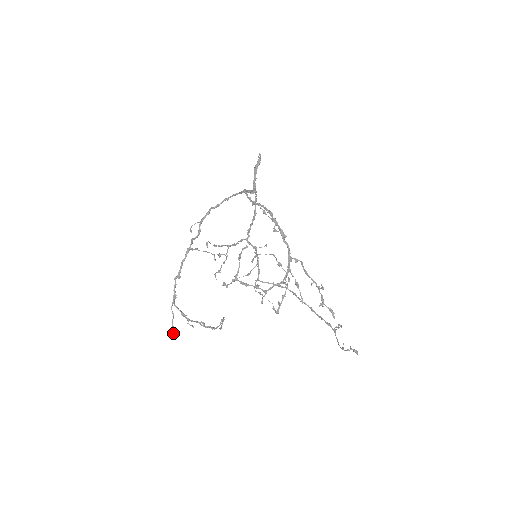
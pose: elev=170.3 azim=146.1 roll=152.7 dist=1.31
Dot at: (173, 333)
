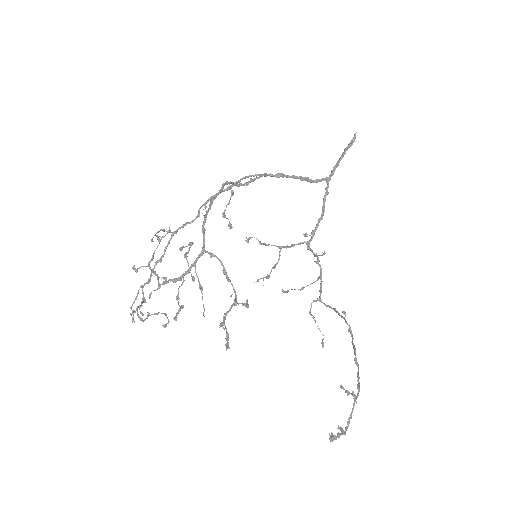
Dot at: (133, 317)
